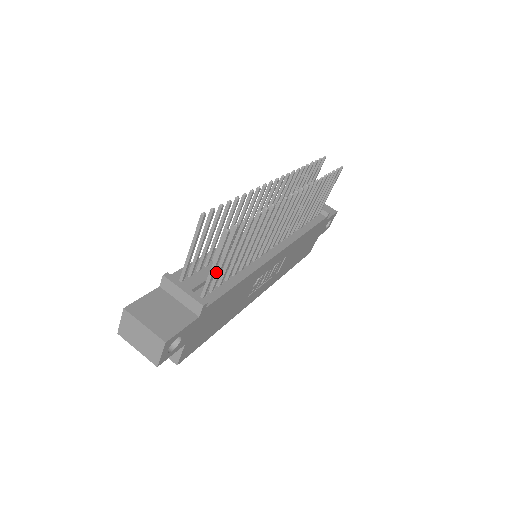
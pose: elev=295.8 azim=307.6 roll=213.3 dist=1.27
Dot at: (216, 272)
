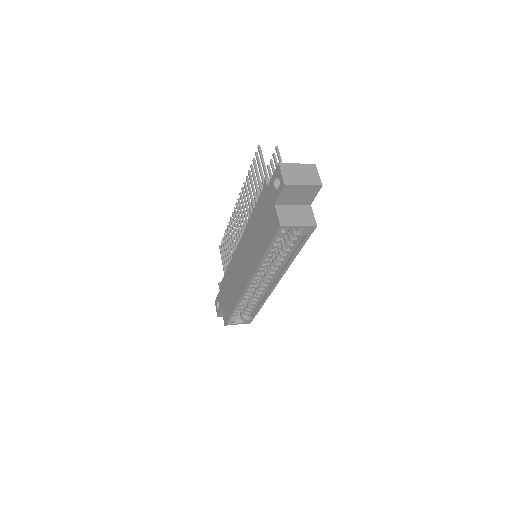
Dot at: occluded
